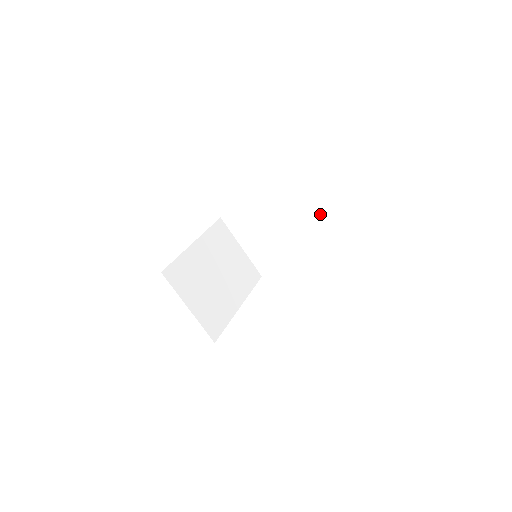
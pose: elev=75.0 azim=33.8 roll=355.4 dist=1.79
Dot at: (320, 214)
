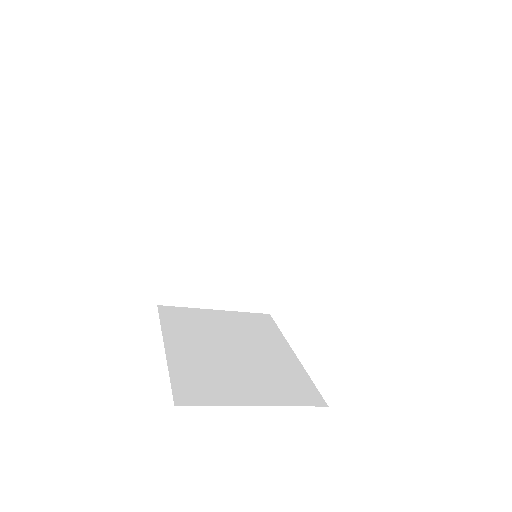
Dot at: occluded
